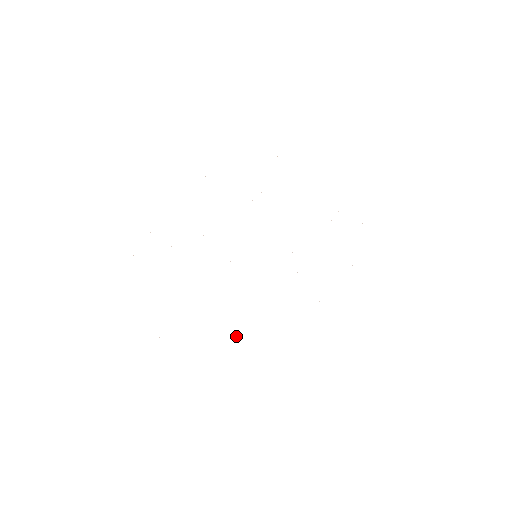
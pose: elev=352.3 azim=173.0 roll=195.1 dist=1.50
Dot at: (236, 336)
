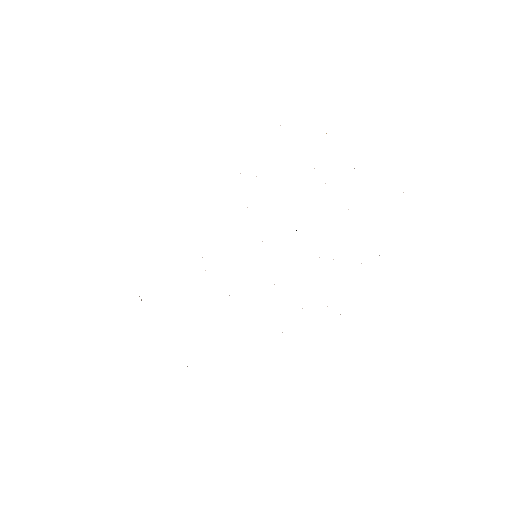
Dot at: occluded
